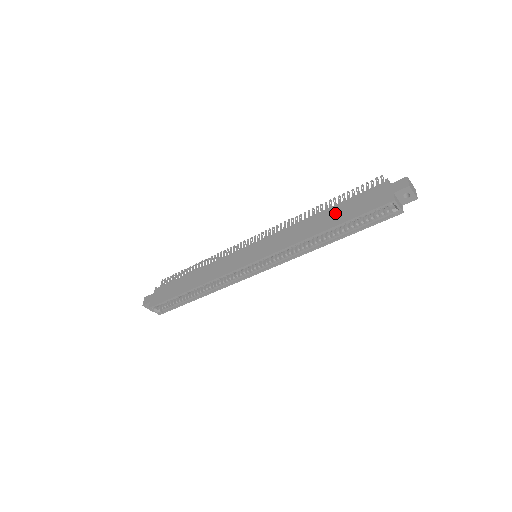
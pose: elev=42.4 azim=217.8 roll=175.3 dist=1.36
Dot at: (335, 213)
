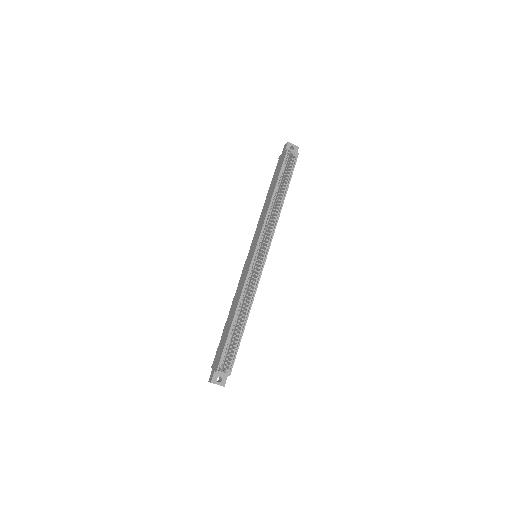
Dot at: (271, 187)
